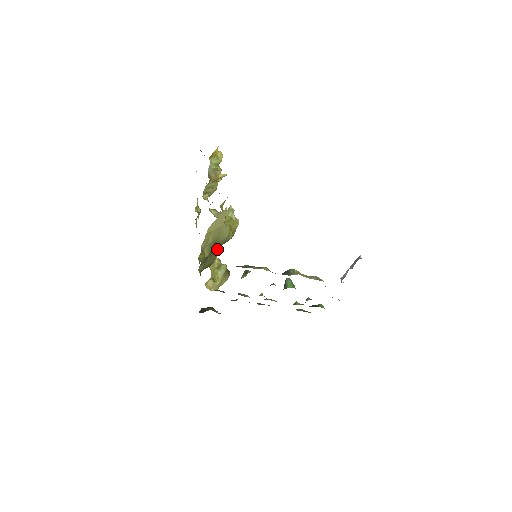
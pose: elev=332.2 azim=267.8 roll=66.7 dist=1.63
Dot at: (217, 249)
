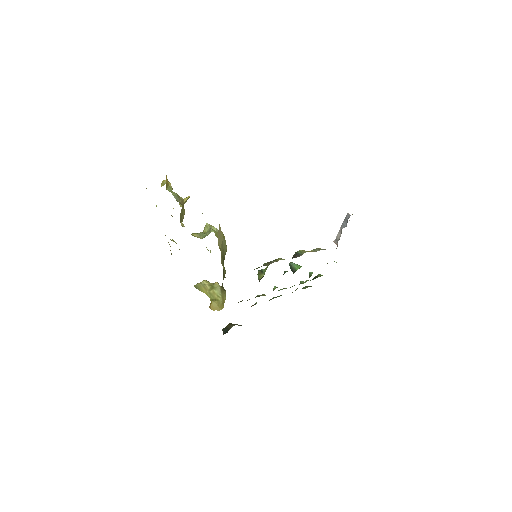
Dot at: occluded
